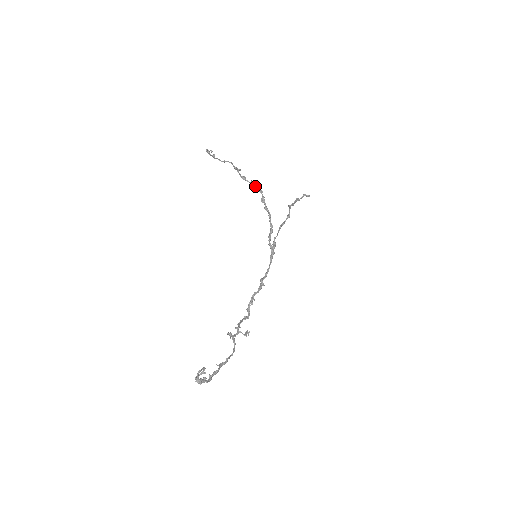
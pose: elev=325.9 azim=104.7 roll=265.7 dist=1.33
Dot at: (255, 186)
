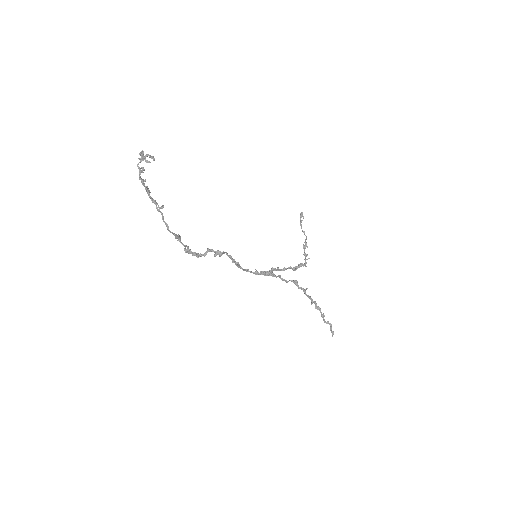
Dot at: (305, 258)
